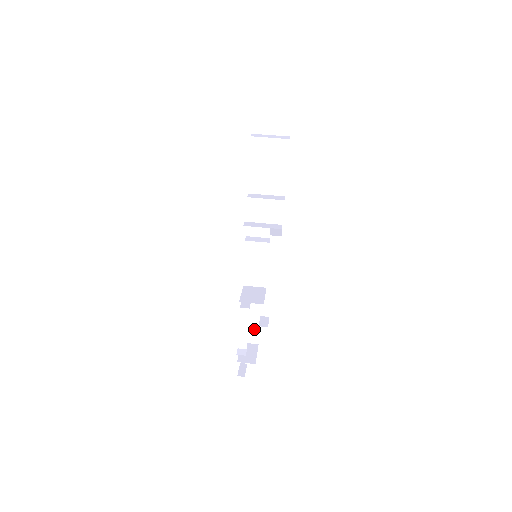
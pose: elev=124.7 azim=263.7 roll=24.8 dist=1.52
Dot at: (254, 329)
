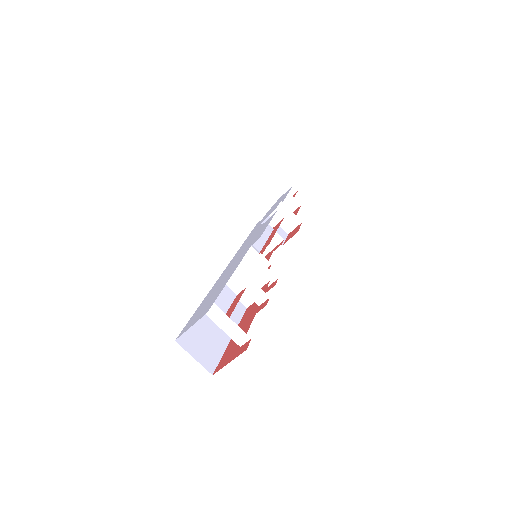
Dot at: occluded
